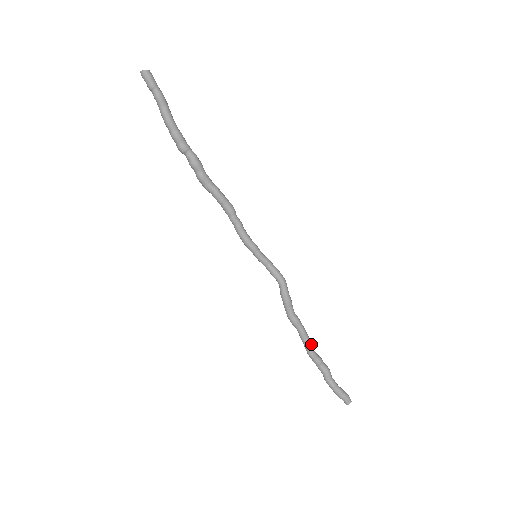
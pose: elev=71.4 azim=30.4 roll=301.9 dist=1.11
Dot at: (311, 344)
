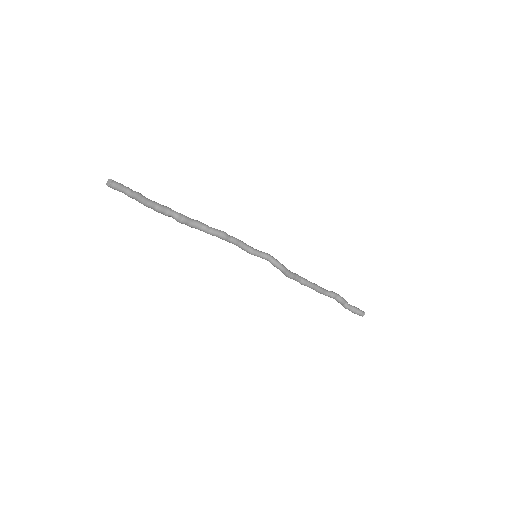
Dot at: (321, 292)
